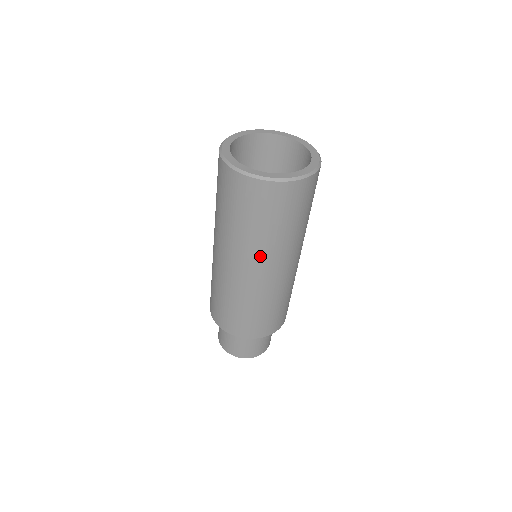
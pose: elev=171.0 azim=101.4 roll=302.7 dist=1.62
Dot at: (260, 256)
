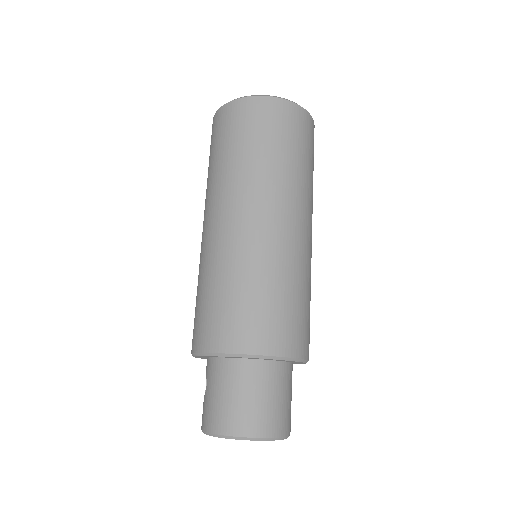
Dot at: (256, 189)
